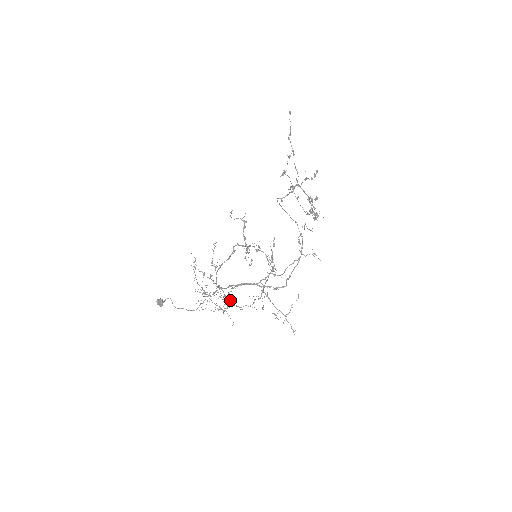
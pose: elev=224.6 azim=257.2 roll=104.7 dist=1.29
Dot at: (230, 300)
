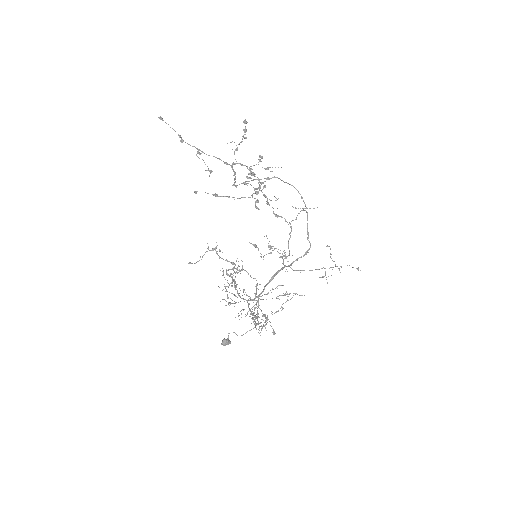
Dot at: (258, 323)
